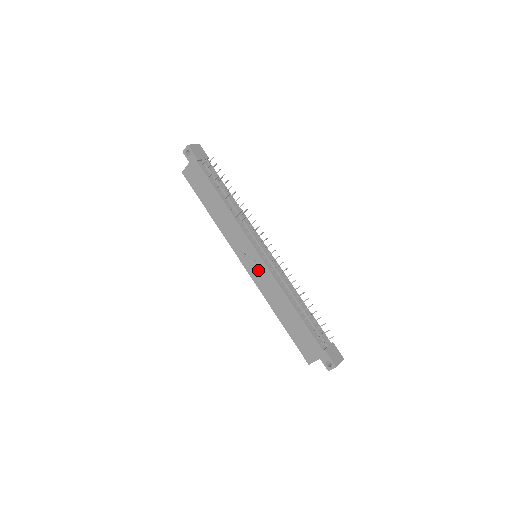
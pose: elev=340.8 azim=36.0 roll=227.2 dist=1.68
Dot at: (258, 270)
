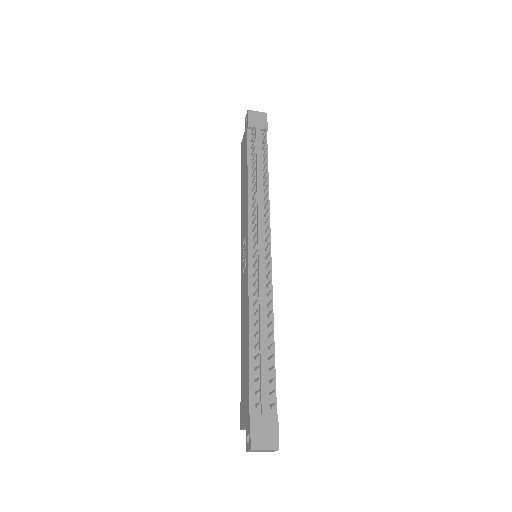
Dot at: (244, 272)
